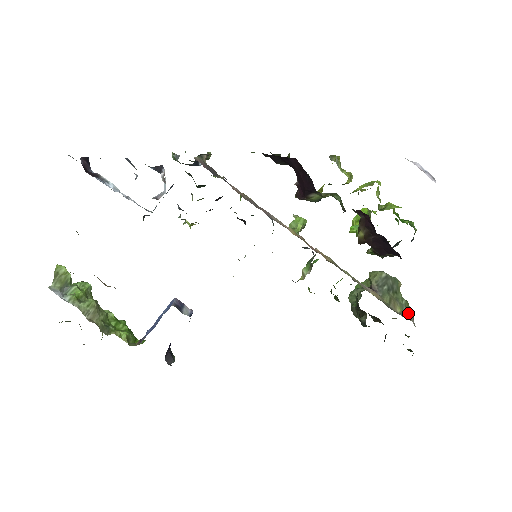
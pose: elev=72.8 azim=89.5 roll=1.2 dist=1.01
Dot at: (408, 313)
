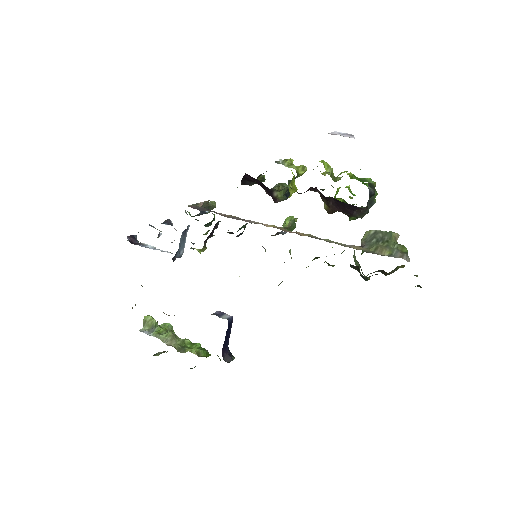
Dot at: (400, 253)
